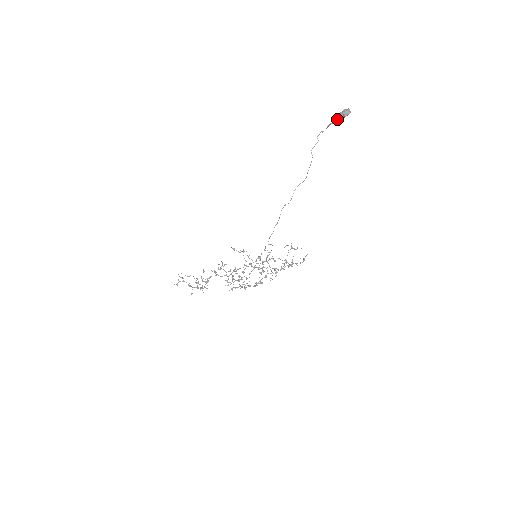
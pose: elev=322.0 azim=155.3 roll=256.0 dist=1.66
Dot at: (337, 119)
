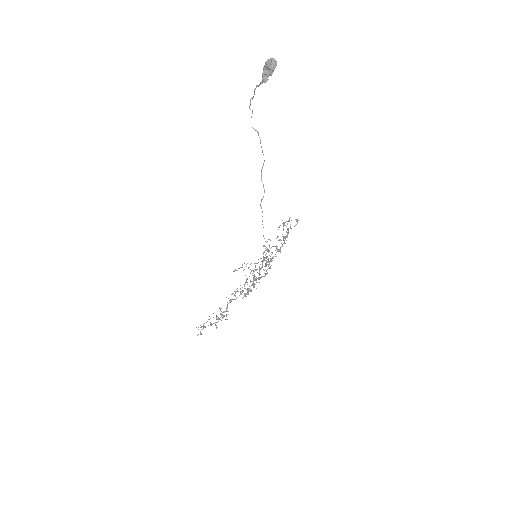
Dot at: (264, 78)
